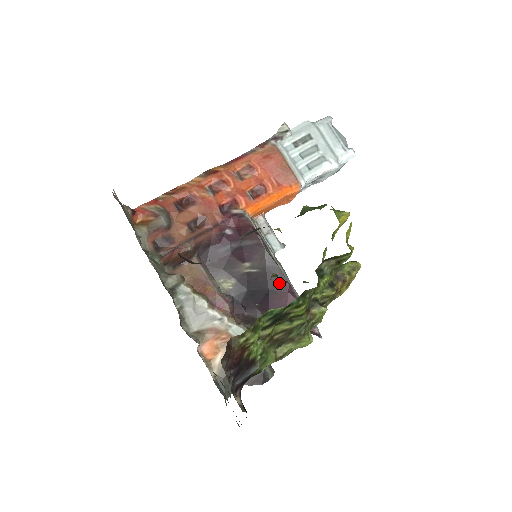
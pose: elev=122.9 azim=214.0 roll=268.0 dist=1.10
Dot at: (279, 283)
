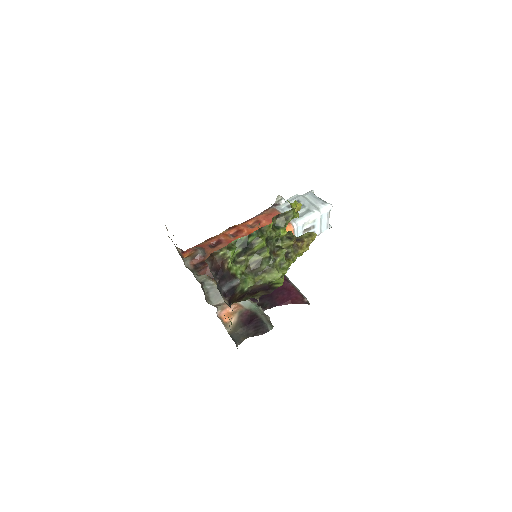
Dot at: occluded
